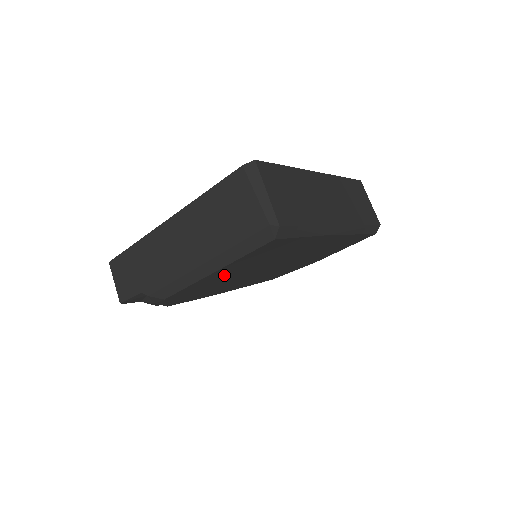
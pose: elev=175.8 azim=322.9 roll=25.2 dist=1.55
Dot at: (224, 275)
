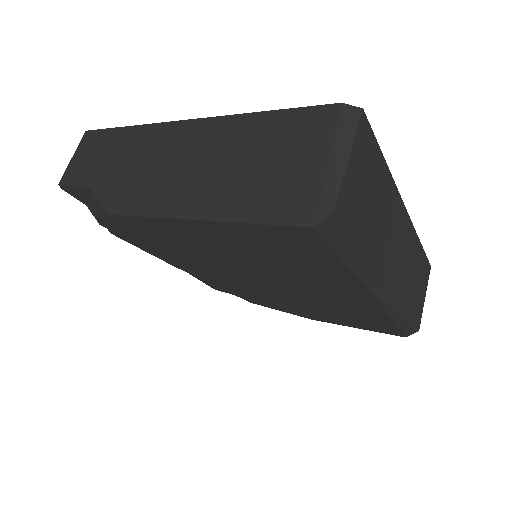
Dot at: (204, 239)
